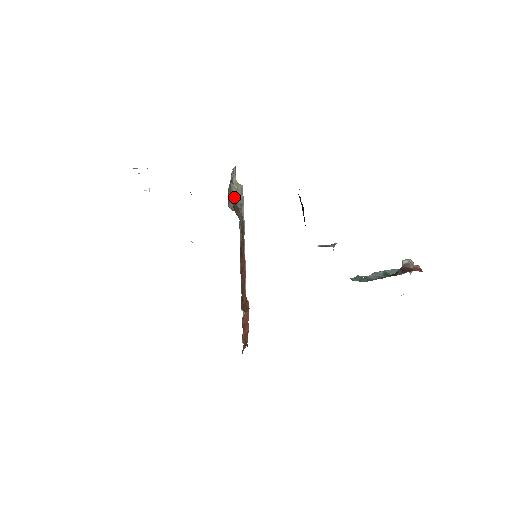
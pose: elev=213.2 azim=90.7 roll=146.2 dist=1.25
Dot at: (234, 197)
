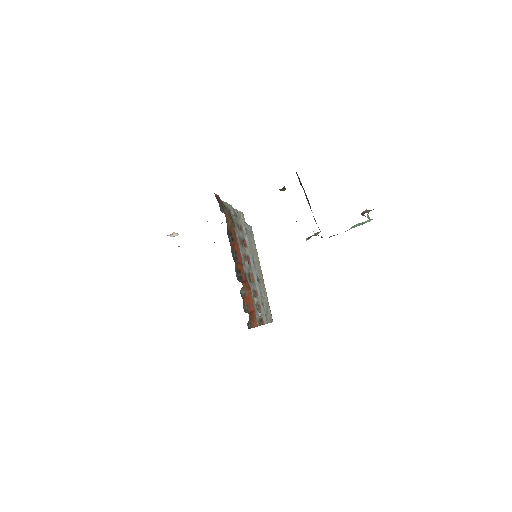
Dot at: occluded
